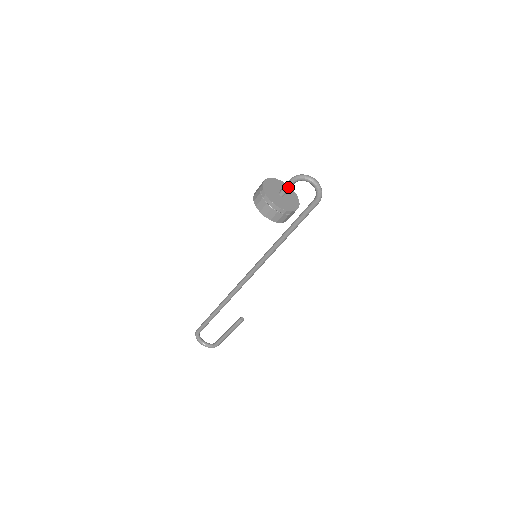
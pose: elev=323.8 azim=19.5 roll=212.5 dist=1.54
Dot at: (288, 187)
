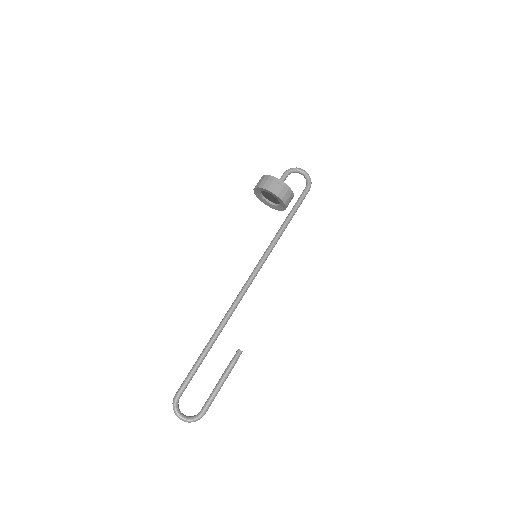
Dot at: (284, 178)
